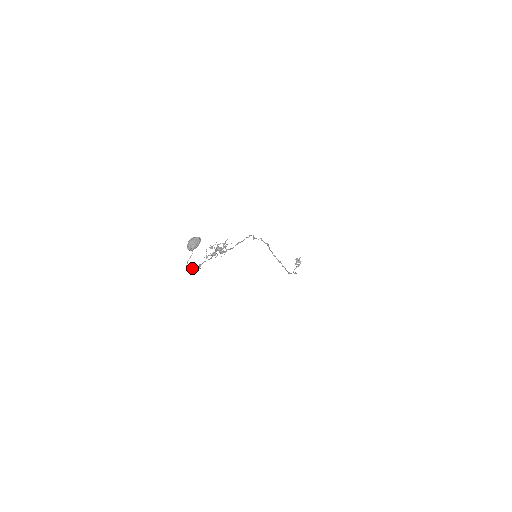
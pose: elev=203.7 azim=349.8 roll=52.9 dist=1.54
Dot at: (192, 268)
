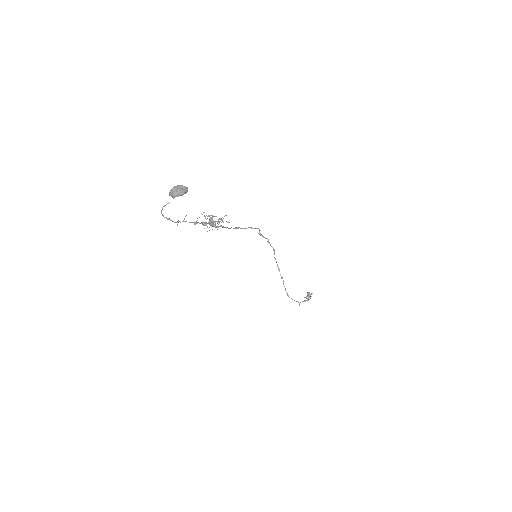
Dot at: (166, 218)
